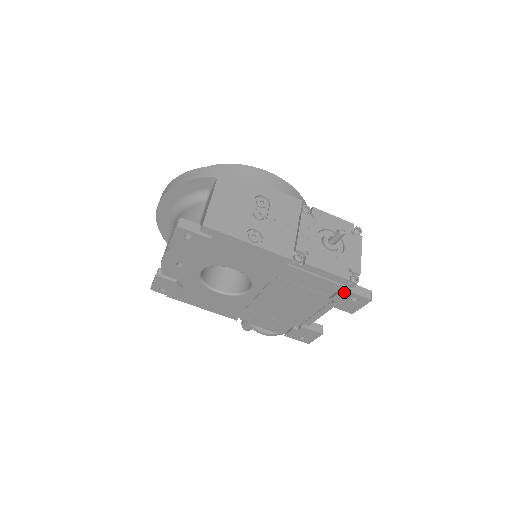
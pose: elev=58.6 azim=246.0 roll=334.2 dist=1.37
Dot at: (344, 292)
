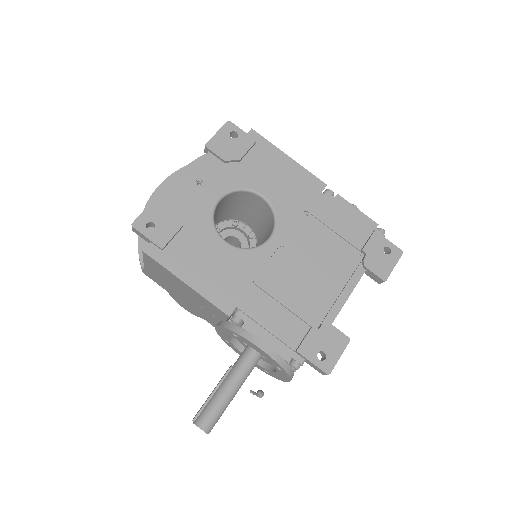
Dot at: (376, 236)
